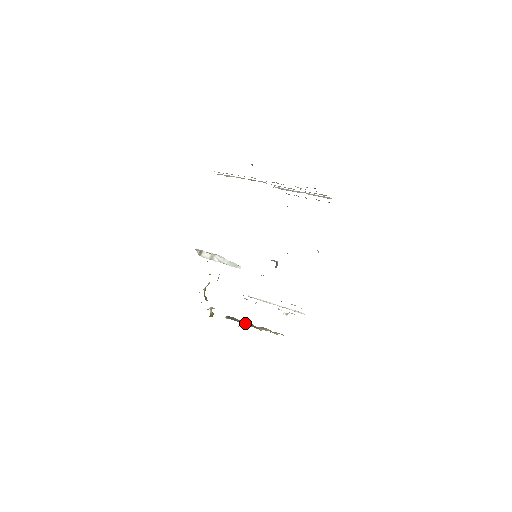
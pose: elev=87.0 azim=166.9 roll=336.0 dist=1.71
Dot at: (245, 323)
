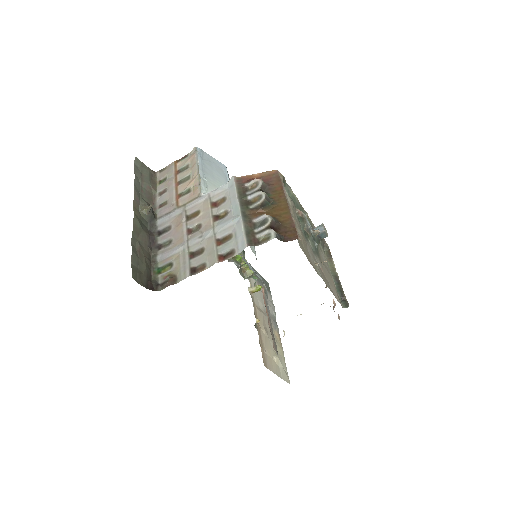
Dot at: occluded
